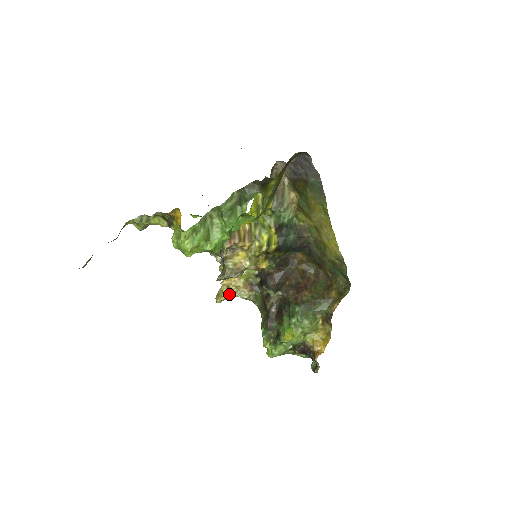
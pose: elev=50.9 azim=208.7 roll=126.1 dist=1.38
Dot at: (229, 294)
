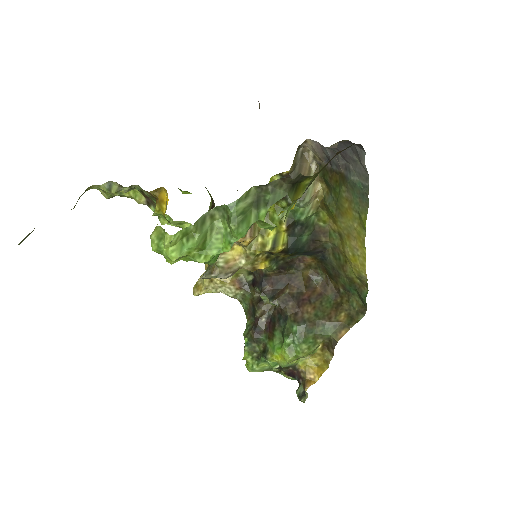
Dot at: (211, 288)
